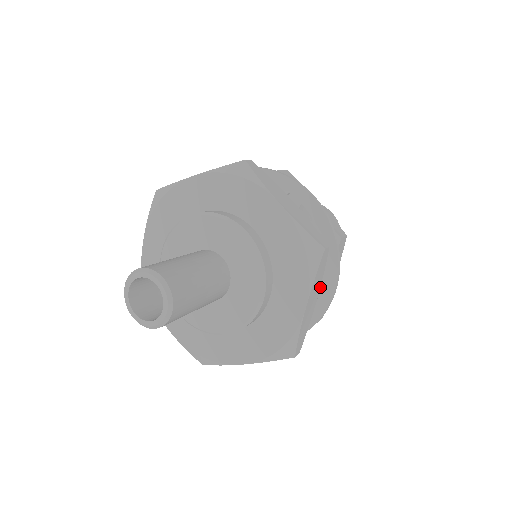
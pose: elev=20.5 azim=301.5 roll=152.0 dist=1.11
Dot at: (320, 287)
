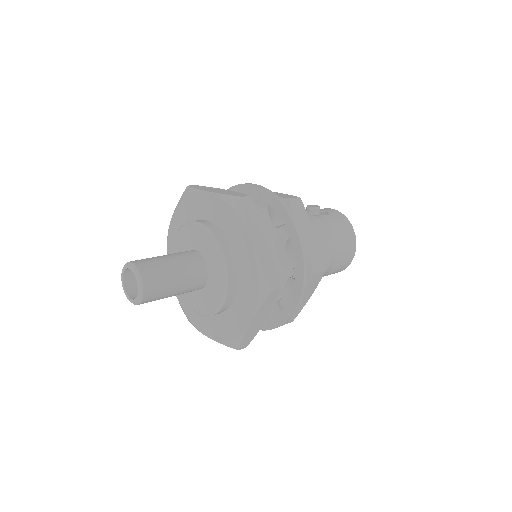
Dot at: occluded
